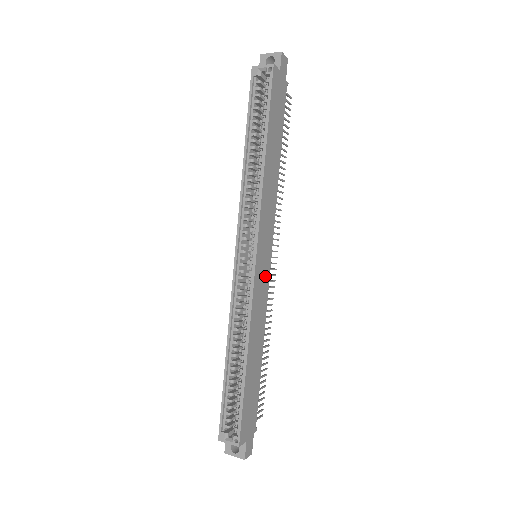
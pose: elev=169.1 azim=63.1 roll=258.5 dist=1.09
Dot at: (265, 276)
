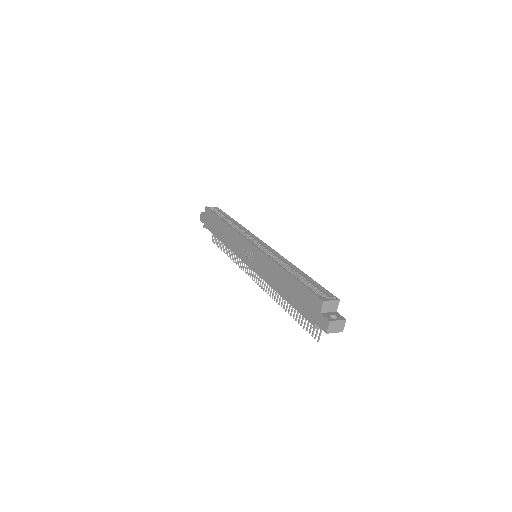
Dot at: occluded
